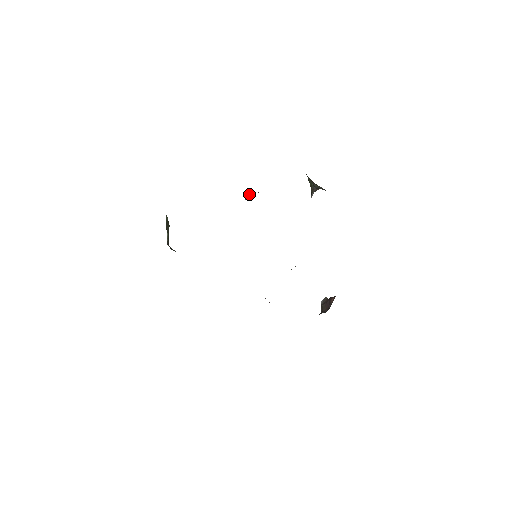
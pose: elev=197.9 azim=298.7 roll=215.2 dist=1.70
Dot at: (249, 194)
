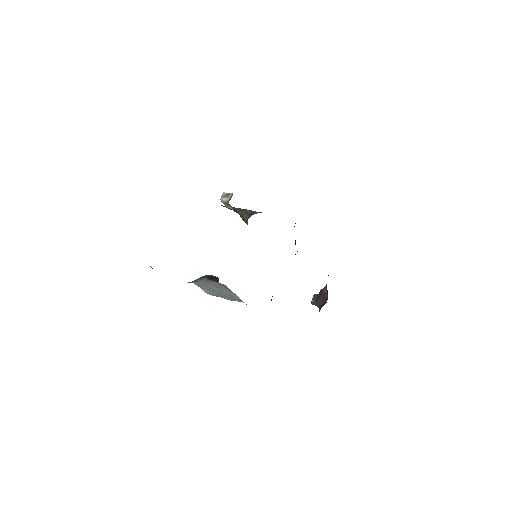
Dot at: (230, 195)
